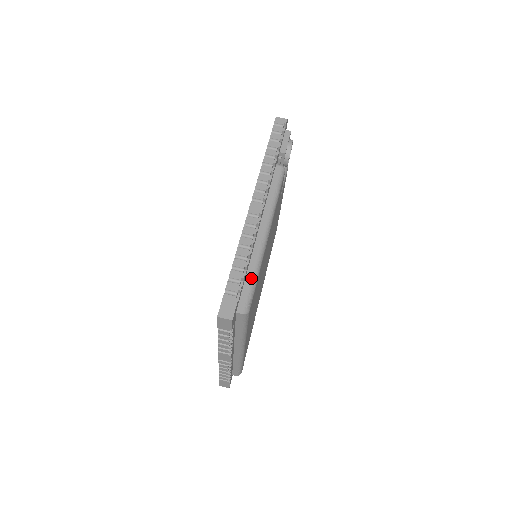
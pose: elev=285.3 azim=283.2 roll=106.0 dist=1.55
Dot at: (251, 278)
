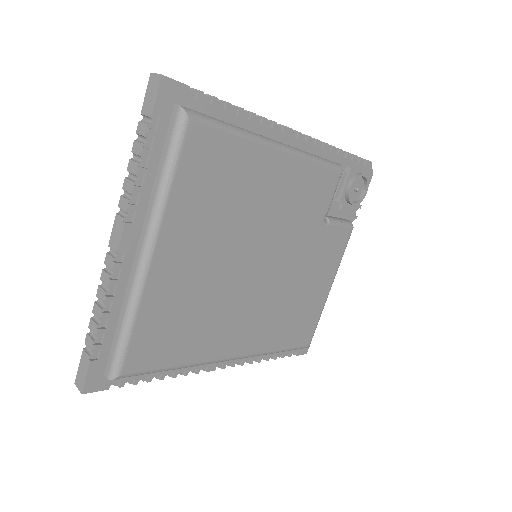
Dot at: (223, 121)
